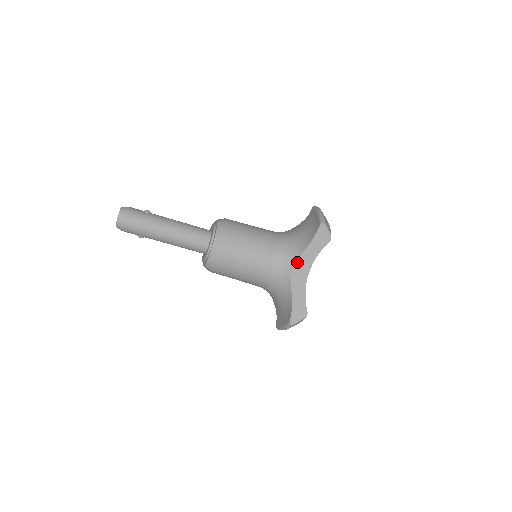
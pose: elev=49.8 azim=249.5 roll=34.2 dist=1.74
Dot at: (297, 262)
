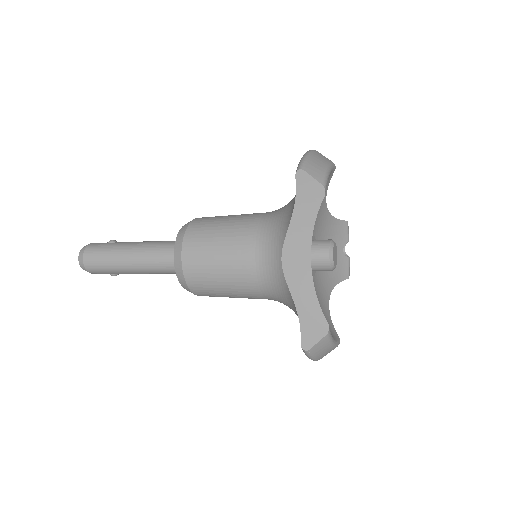
Dot at: (285, 247)
